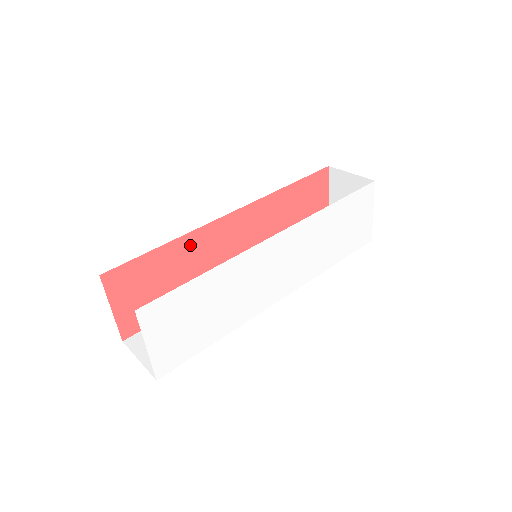
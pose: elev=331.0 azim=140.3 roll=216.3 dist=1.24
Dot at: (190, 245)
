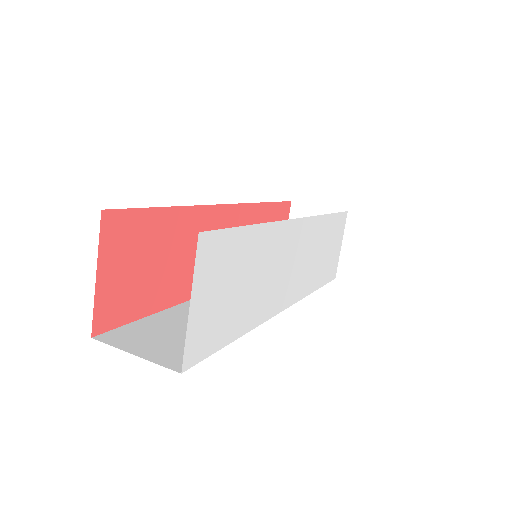
Dot at: (190, 223)
